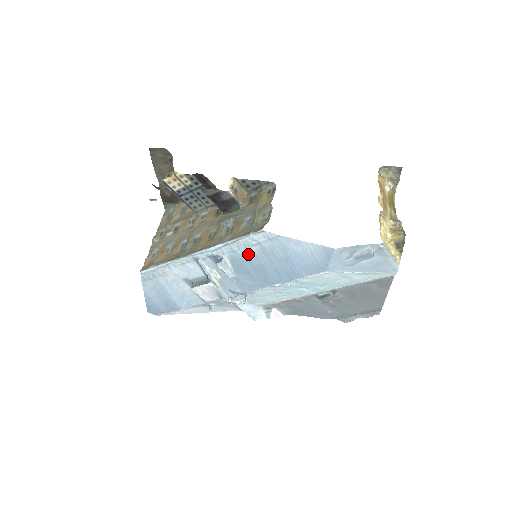
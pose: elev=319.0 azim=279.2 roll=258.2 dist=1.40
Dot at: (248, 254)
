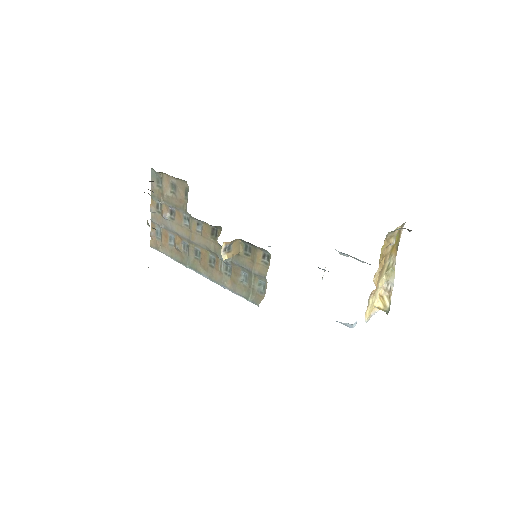
Dot at: occluded
